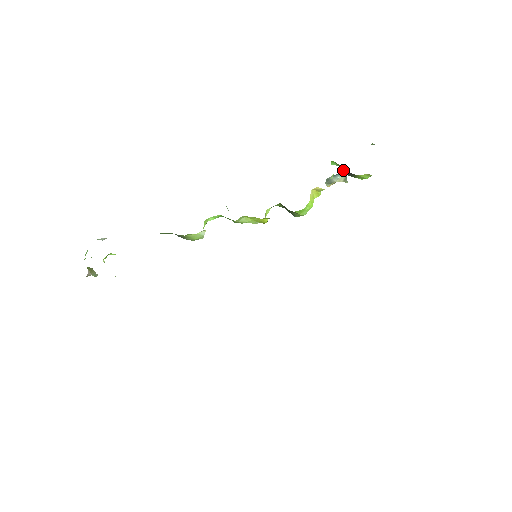
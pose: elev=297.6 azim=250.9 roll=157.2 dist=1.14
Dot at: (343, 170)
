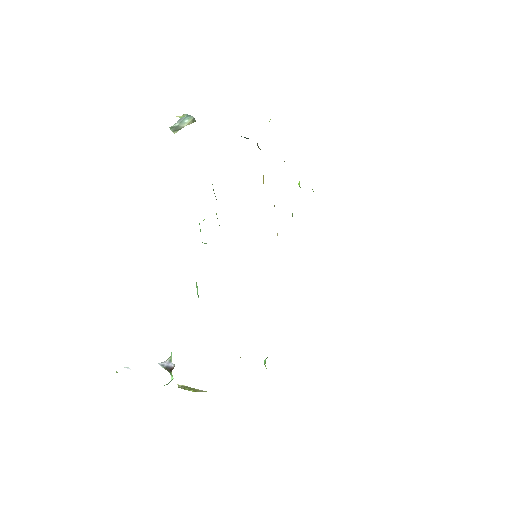
Dot at: occluded
